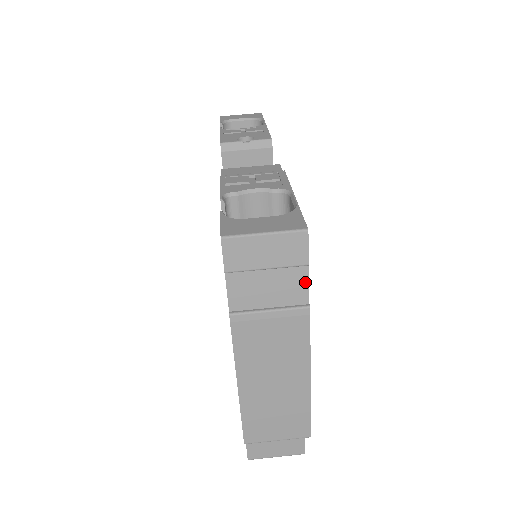
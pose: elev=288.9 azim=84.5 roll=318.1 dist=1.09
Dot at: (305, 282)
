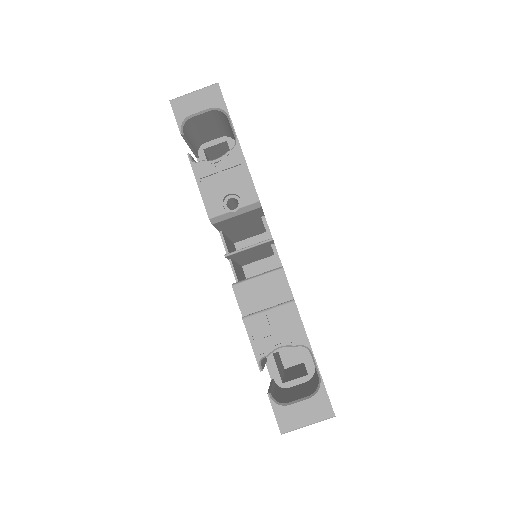
Dot at: occluded
